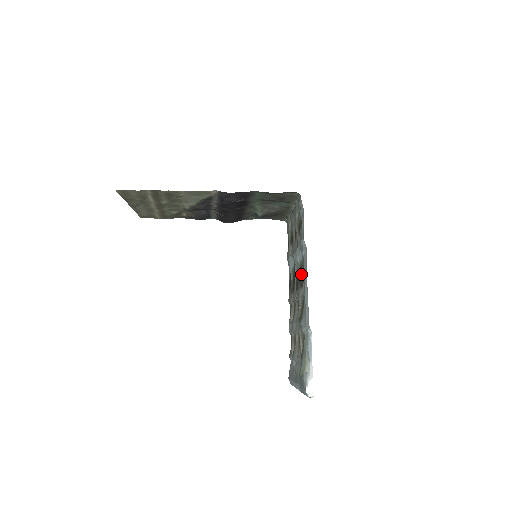
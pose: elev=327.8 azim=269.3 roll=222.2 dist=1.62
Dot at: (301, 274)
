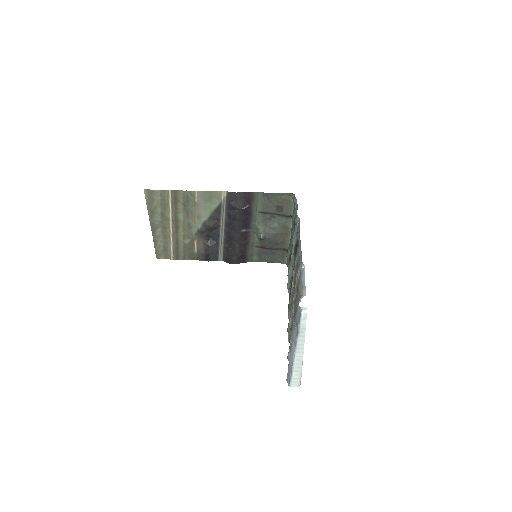
Dot at: (296, 248)
